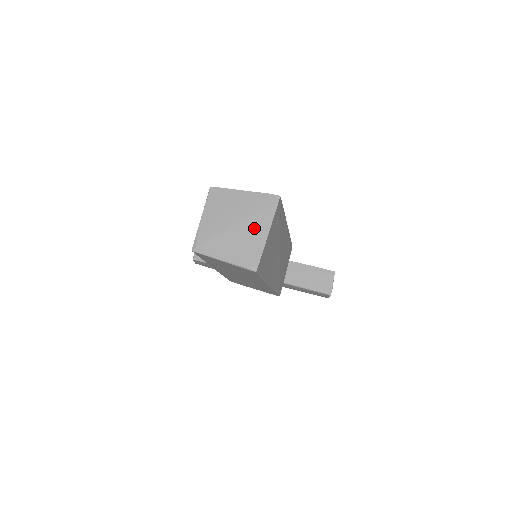
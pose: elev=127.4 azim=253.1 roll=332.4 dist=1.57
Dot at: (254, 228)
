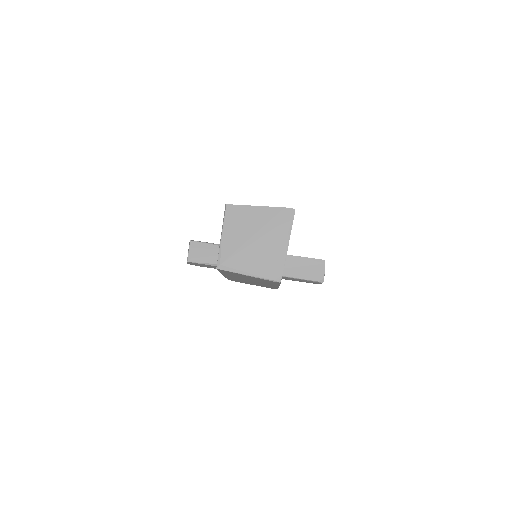
Dot at: (274, 242)
